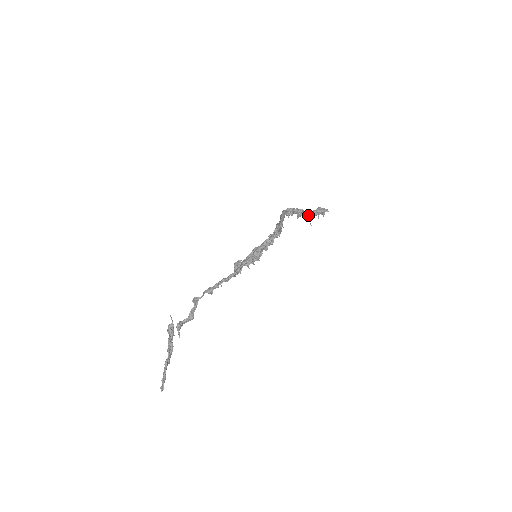
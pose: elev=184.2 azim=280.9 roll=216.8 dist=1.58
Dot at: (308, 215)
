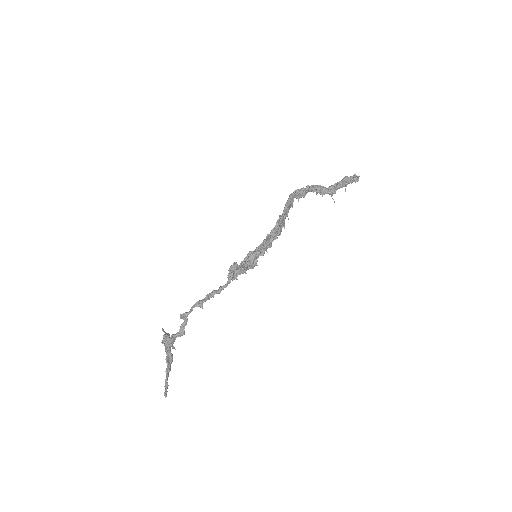
Dot at: (328, 191)
